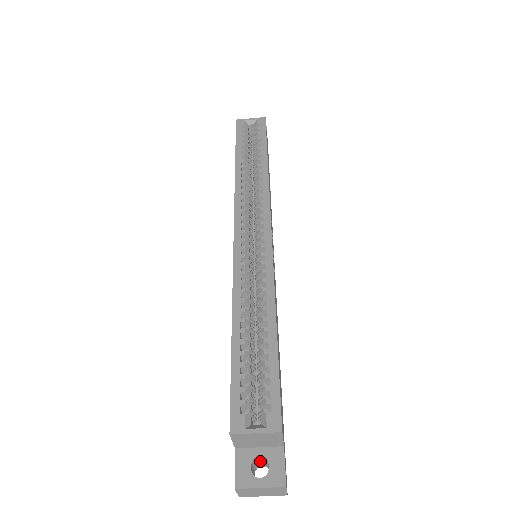
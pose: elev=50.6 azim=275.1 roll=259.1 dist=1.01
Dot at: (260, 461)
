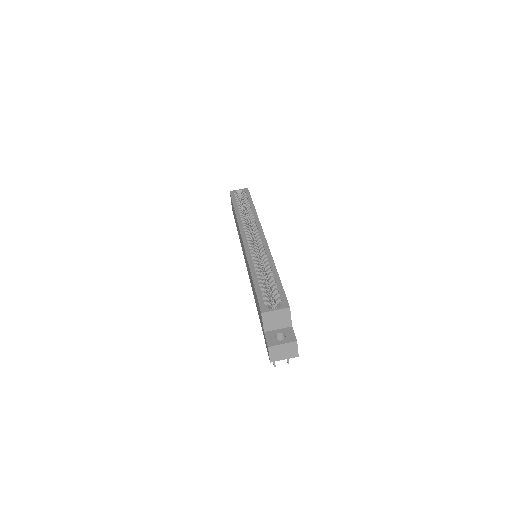
Dot at: (279, 340)
